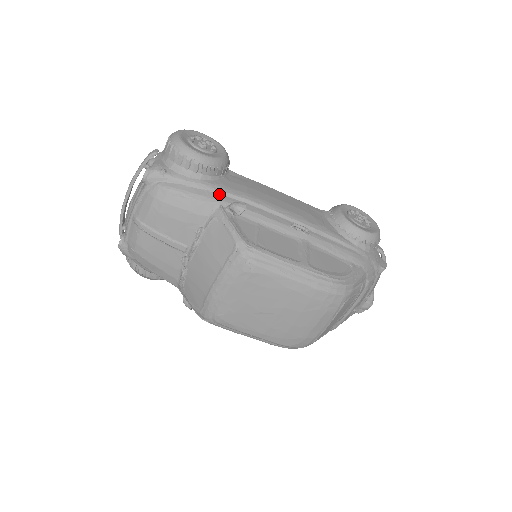
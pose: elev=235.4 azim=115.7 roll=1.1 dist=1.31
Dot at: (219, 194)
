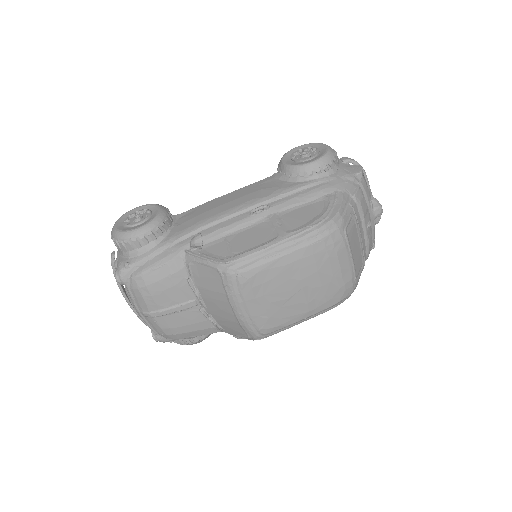
Dot at: (178, 243)
